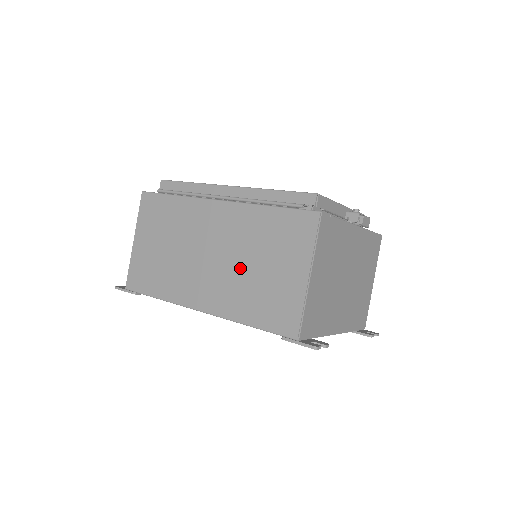
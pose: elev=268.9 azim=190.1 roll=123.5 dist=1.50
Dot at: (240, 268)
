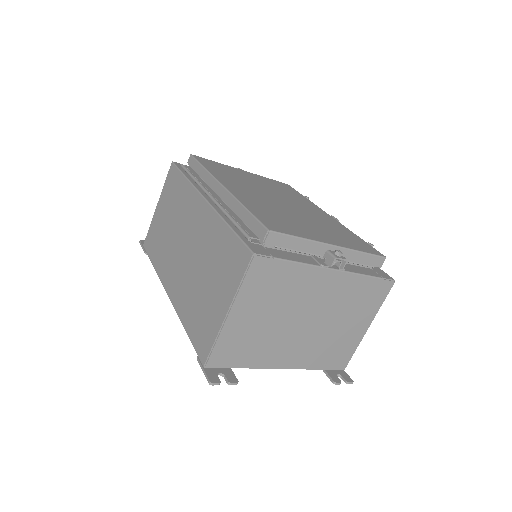
Dot at: (196, 274)
